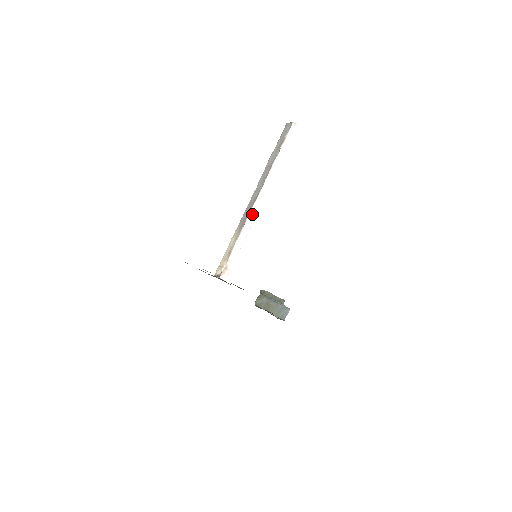
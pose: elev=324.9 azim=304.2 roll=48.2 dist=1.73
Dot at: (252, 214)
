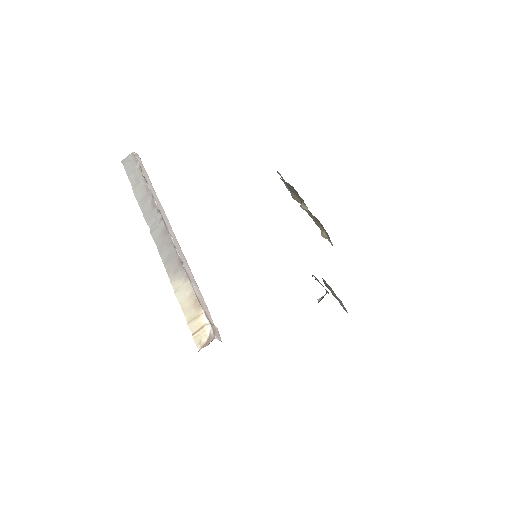
Dot at: (177, 248)
